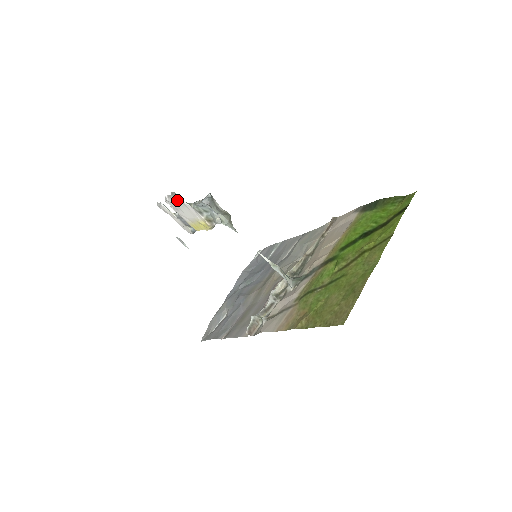
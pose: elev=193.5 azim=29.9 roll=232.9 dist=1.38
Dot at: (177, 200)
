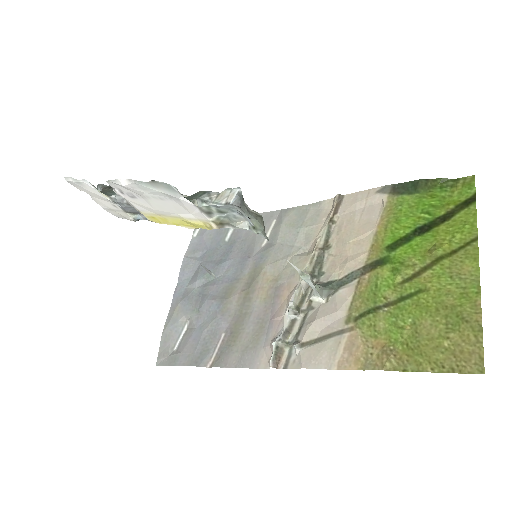
Dot at: (159, 191)
